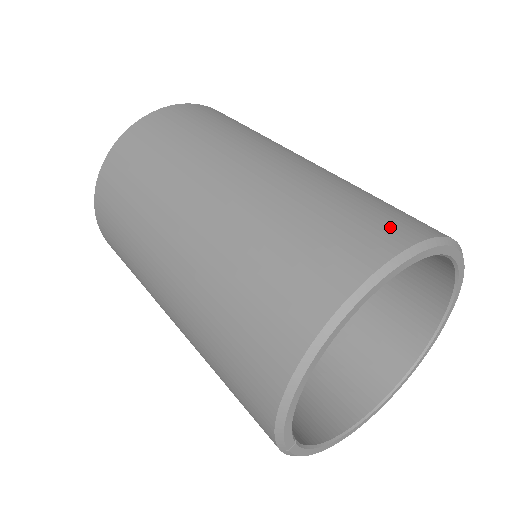
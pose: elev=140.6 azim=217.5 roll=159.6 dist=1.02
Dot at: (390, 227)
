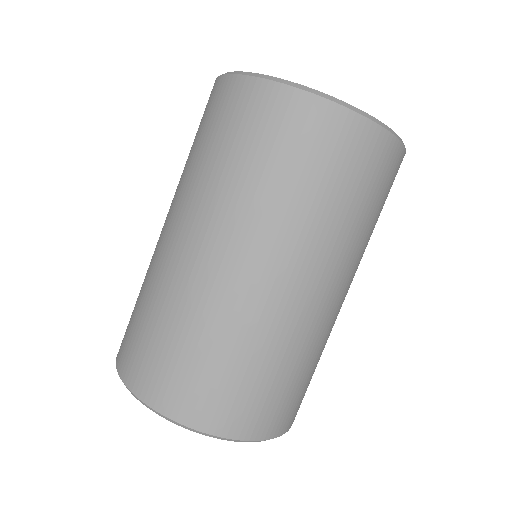
Dot at: (134, 366)
